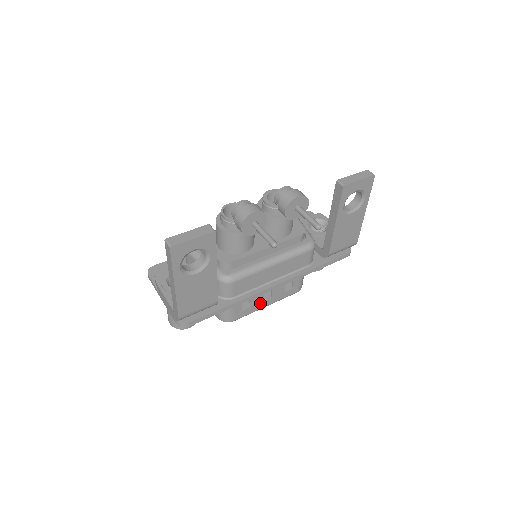
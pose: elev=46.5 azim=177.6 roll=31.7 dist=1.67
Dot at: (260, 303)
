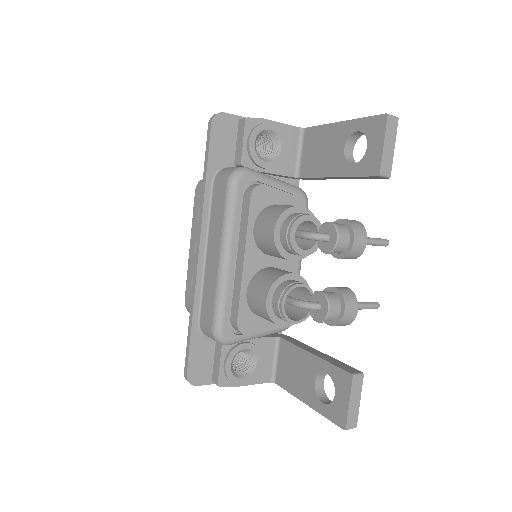
Dot at: occluded
